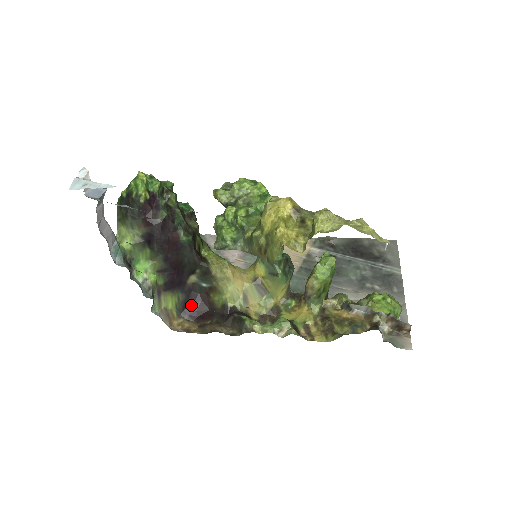
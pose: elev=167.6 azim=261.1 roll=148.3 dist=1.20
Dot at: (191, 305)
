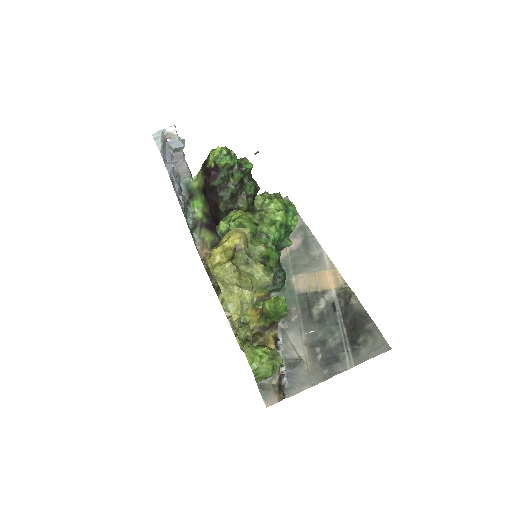
Dot at: occluded
